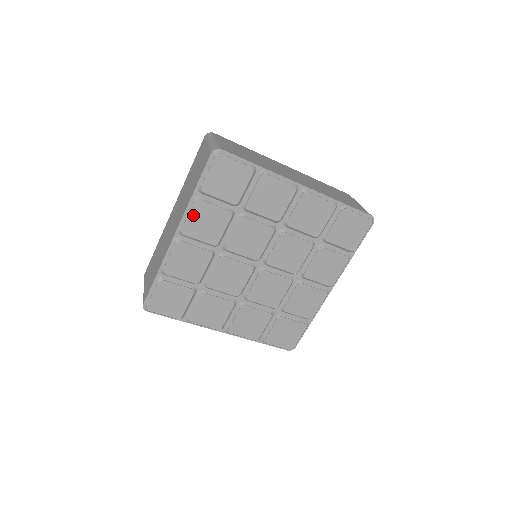
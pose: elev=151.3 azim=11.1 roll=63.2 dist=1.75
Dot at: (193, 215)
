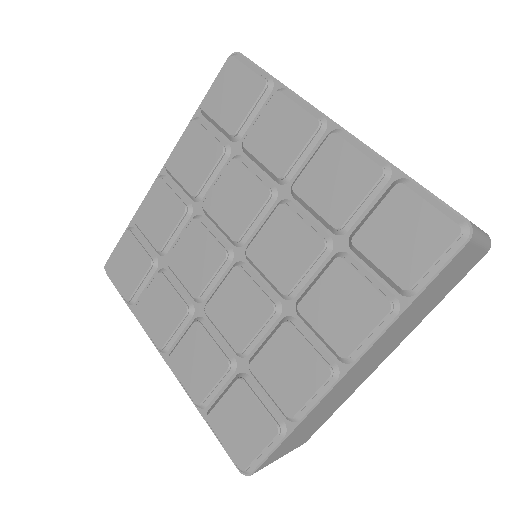
Dot at: (183, 141)
